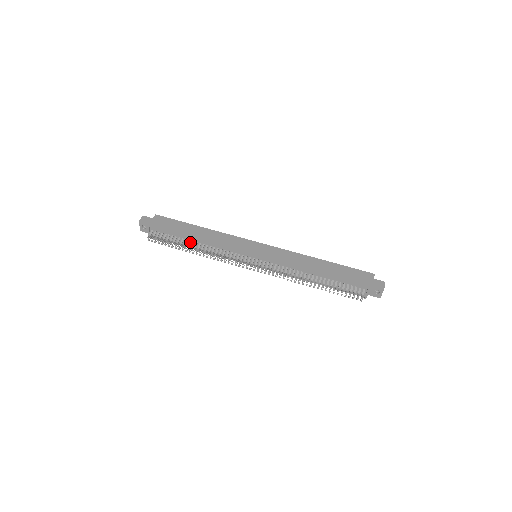
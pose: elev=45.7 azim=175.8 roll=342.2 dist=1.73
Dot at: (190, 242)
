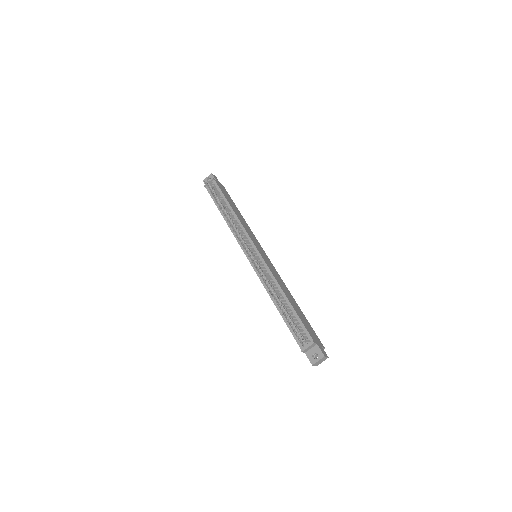
Dot at: occluded
